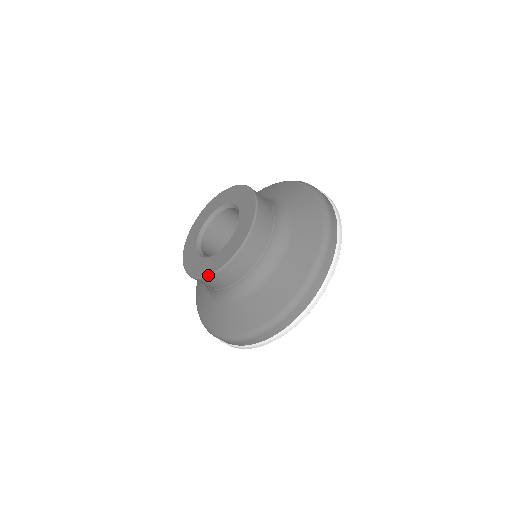
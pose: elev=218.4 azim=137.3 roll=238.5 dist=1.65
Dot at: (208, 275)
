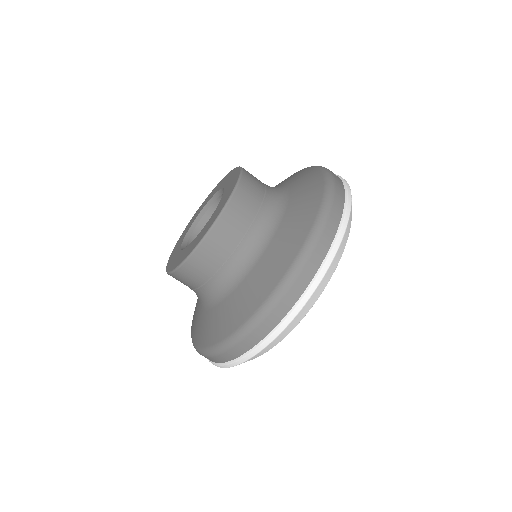
Dot at: (218, 215)
